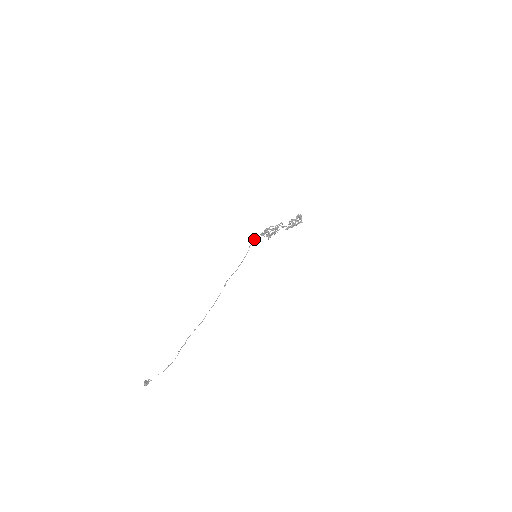
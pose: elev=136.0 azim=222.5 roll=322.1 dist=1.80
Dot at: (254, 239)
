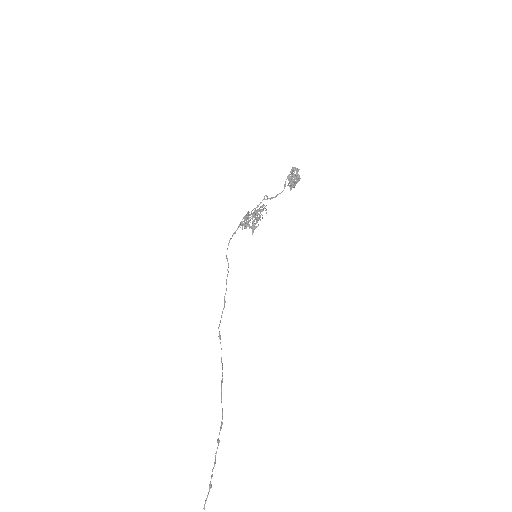
Dot at: (228, 244)
